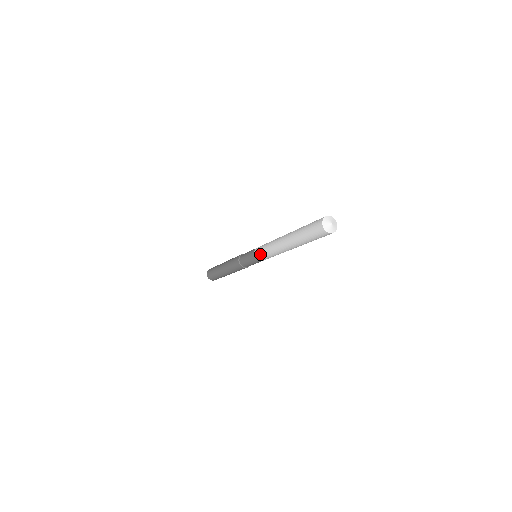
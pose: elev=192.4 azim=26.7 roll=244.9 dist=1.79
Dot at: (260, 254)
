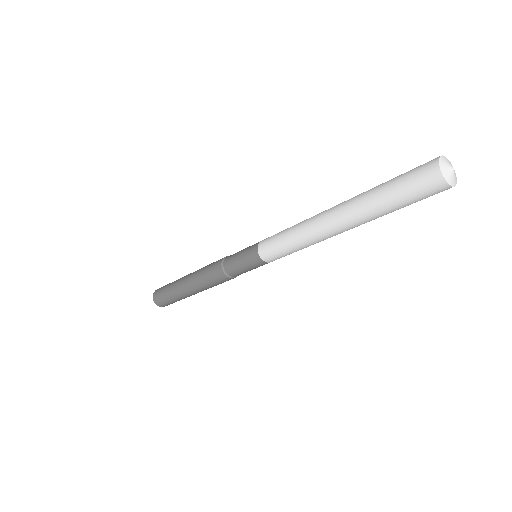
Dot at: (273, 250)
